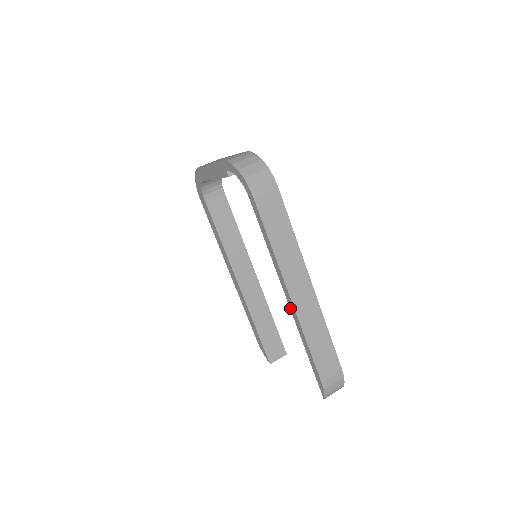
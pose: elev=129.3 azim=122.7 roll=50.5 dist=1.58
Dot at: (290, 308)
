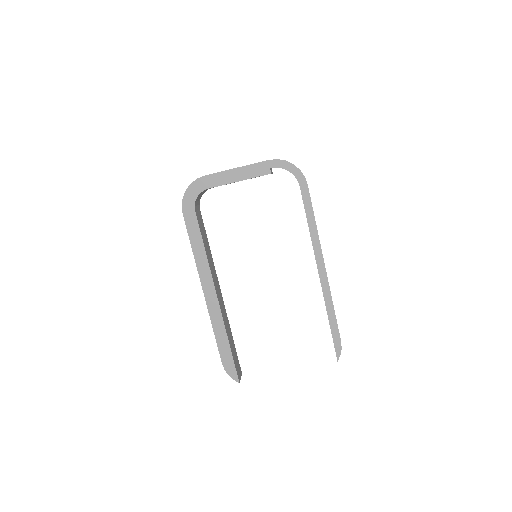
Dot at: (320, 279)
